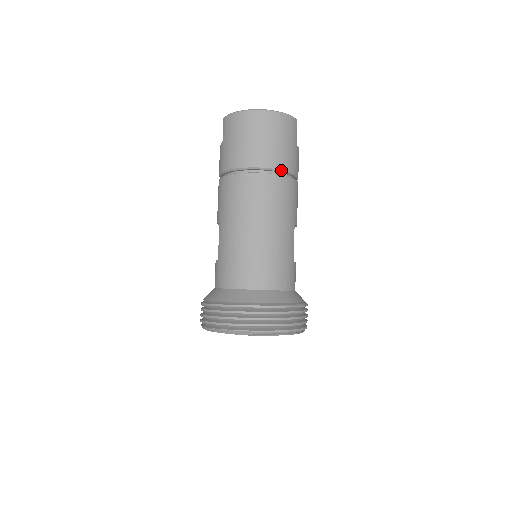
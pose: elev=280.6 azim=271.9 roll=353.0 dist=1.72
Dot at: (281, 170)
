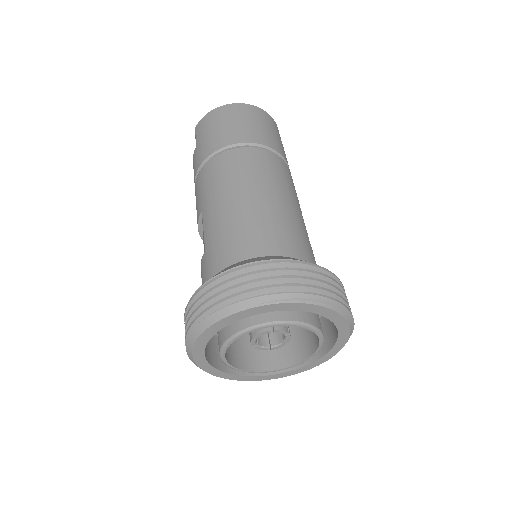
Dot at: (271, 149)
